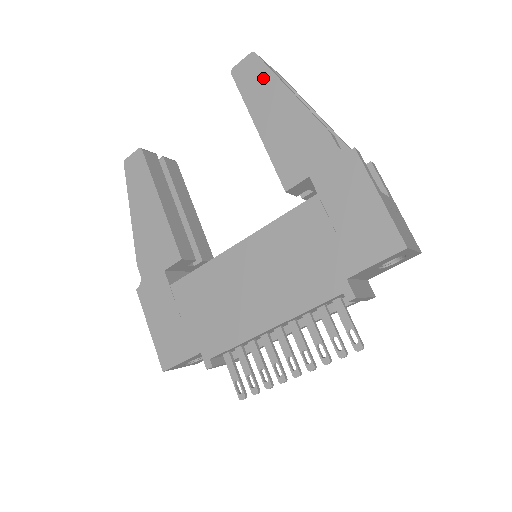
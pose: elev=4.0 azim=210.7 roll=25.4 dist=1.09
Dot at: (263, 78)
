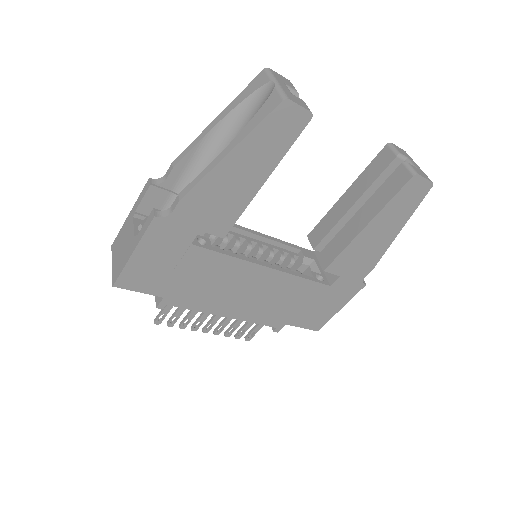
Dot at: (410, 206)
